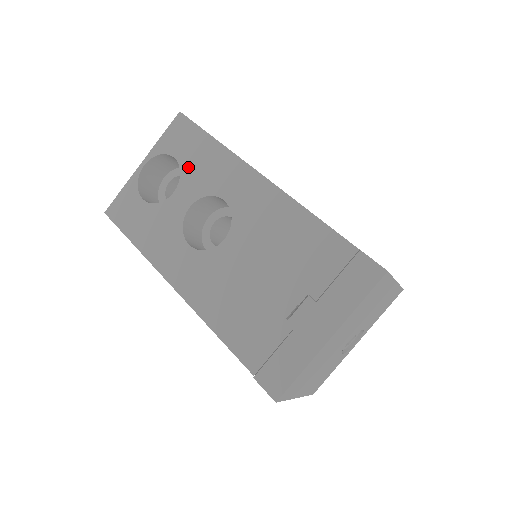
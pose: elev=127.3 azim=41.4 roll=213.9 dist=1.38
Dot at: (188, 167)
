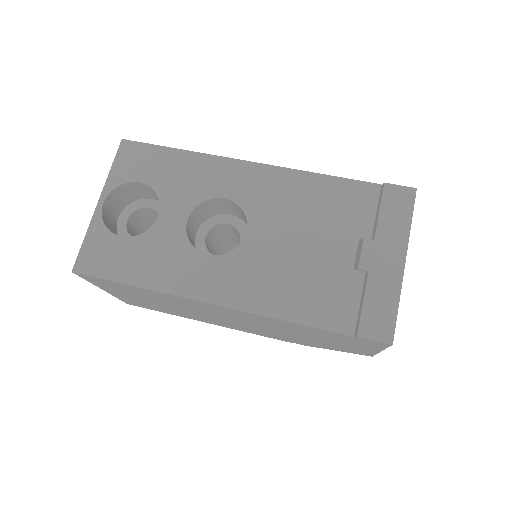
Dot at: (163, 185)
